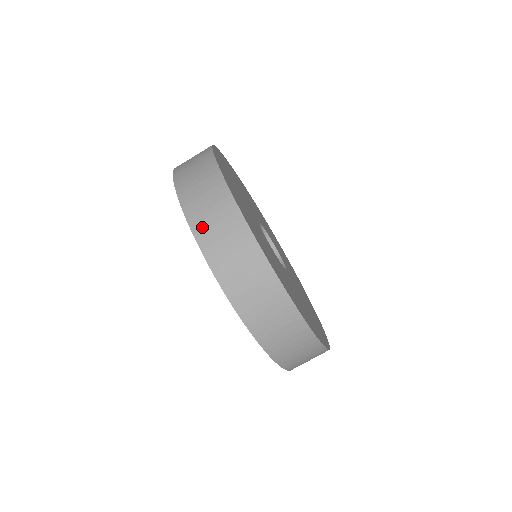
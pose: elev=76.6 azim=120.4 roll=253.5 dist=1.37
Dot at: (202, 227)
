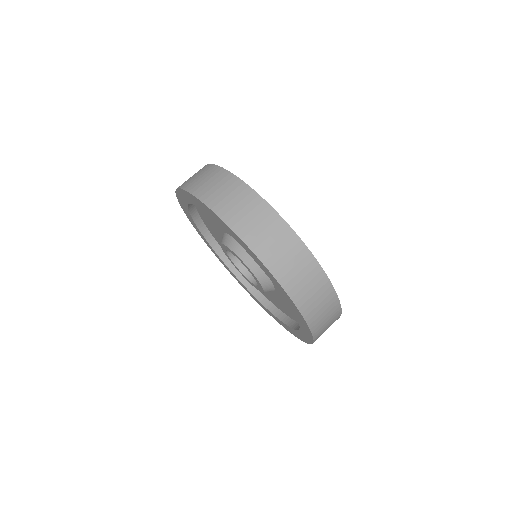
Dot at: (231, 215)
